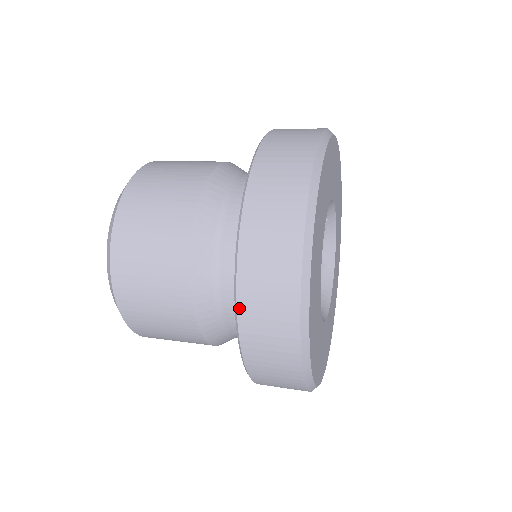
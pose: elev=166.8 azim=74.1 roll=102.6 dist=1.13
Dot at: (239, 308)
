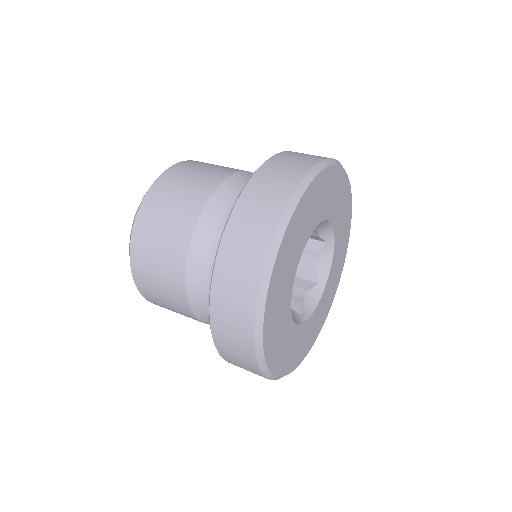
Dot at: occluded
